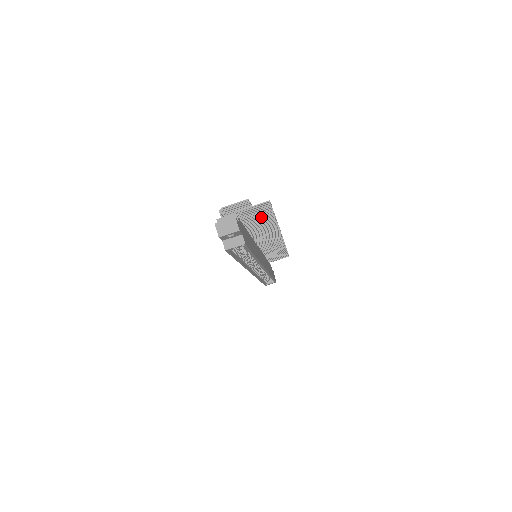
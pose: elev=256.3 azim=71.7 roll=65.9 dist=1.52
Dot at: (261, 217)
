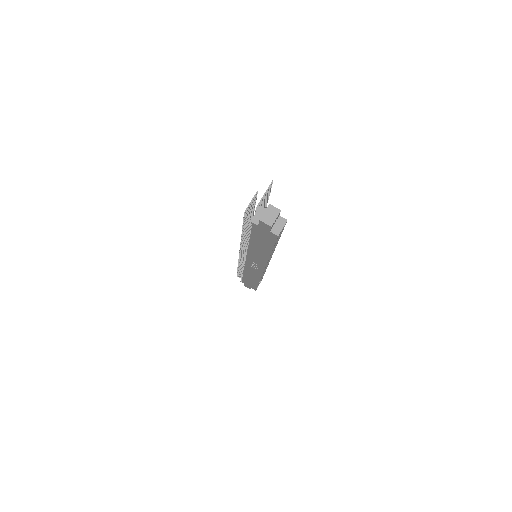
Dot at: (263, 206)
